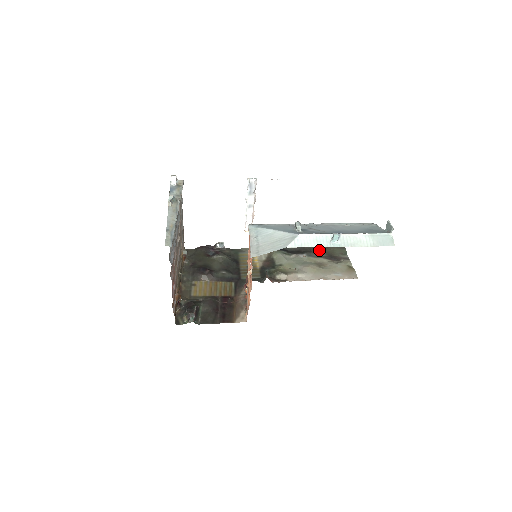
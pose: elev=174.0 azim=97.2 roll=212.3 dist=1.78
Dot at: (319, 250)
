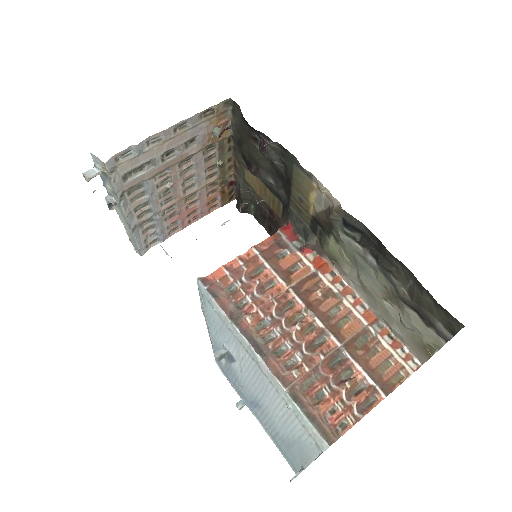
Dot at: (409, 282)
